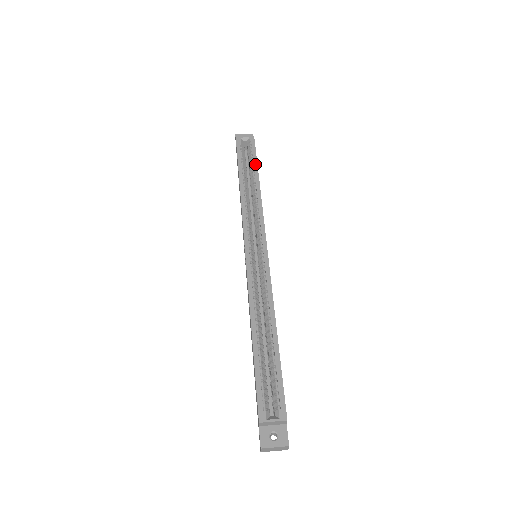
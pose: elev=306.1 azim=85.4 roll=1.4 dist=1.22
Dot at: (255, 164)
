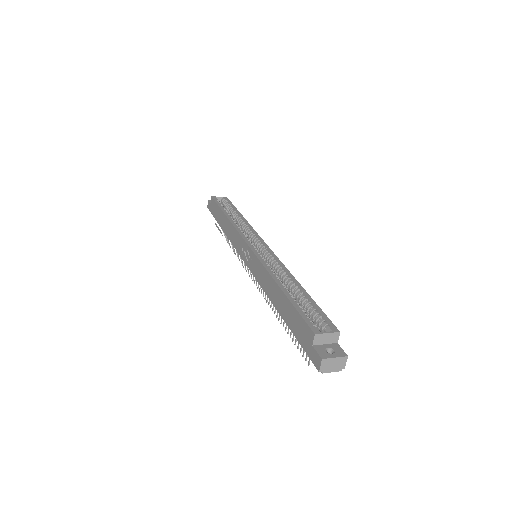
Dot at: (234, 208)
